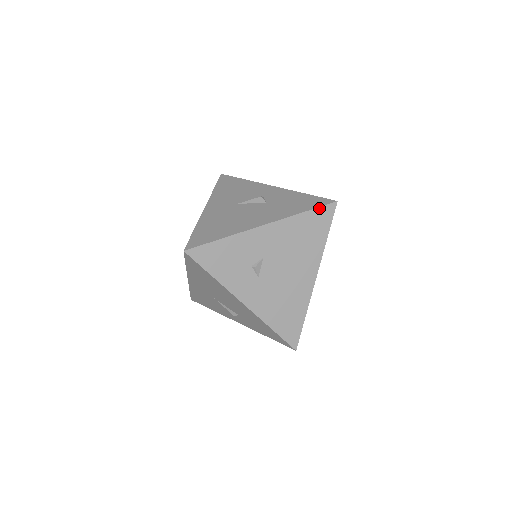
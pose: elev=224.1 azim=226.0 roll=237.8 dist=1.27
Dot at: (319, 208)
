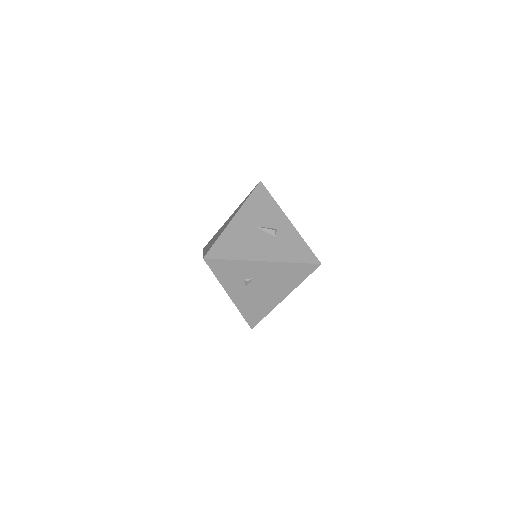
Dot at: (306, 264)
